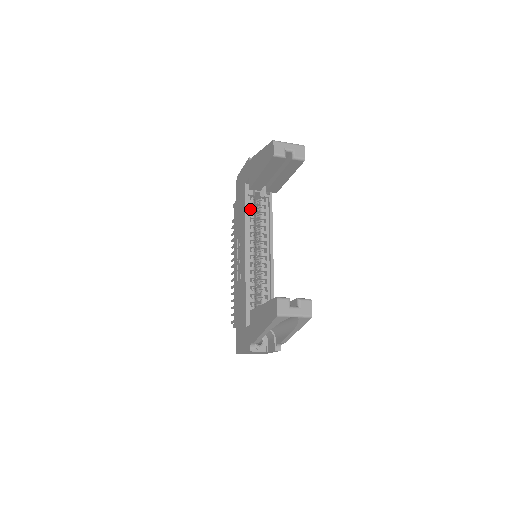
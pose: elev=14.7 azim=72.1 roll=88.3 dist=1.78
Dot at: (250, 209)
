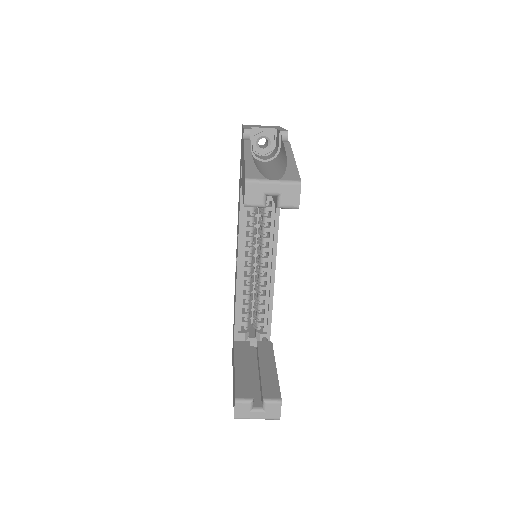
Dot at: occluded
